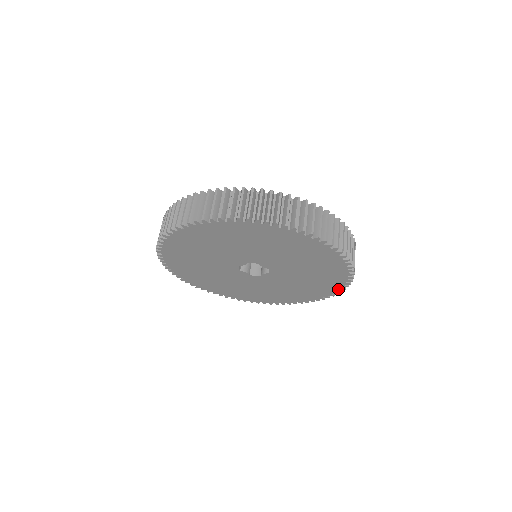
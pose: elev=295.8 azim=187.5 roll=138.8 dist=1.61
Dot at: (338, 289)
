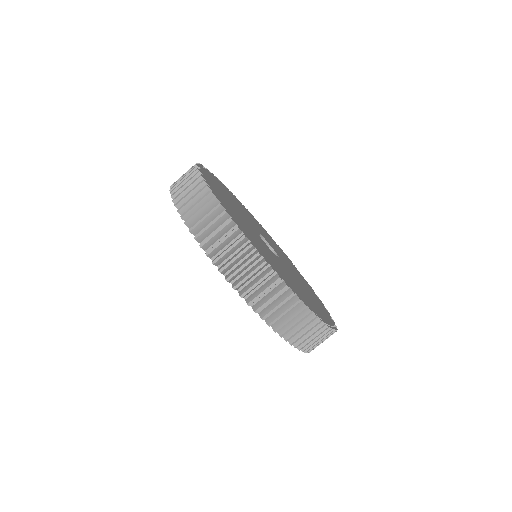
Dot at: occluded
